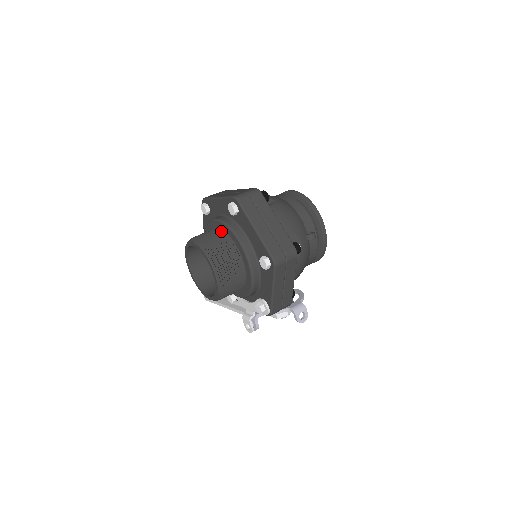
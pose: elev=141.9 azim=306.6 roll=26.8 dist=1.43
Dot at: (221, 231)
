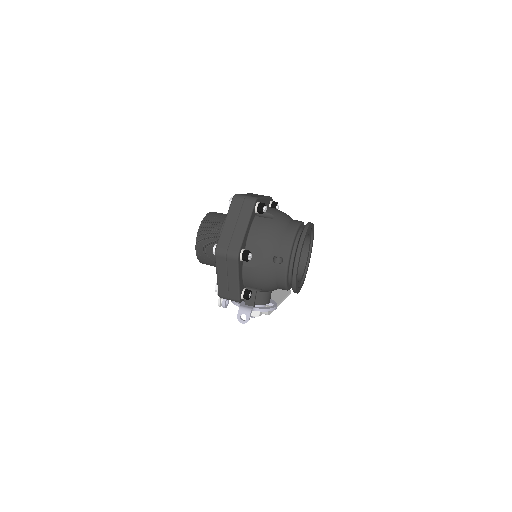
Dot at: occluded
